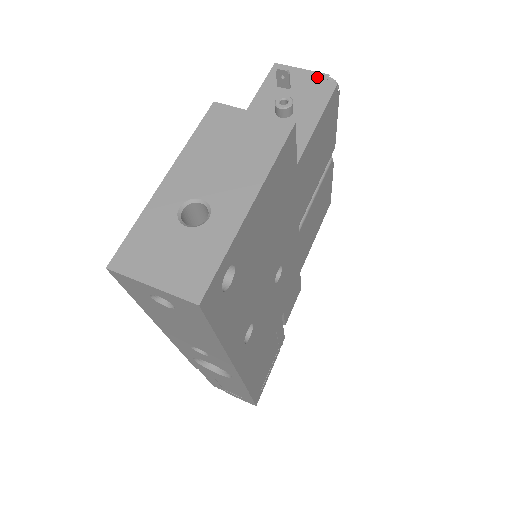
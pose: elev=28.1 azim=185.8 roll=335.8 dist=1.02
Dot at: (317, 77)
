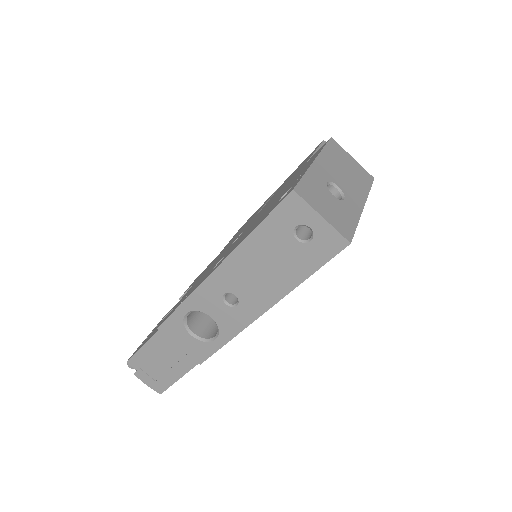
Dot at: occluded
